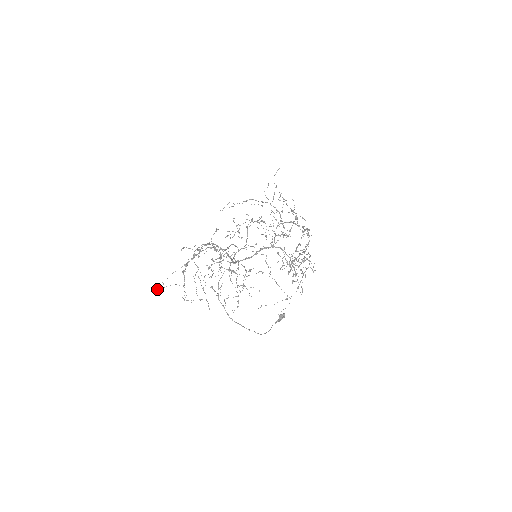
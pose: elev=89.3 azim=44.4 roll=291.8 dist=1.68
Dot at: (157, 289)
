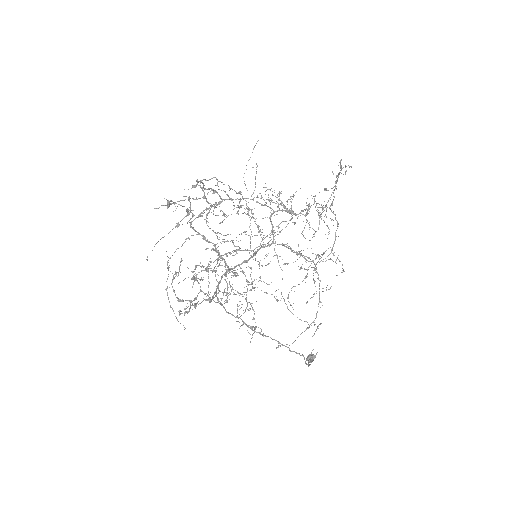
Dot at: occluded
